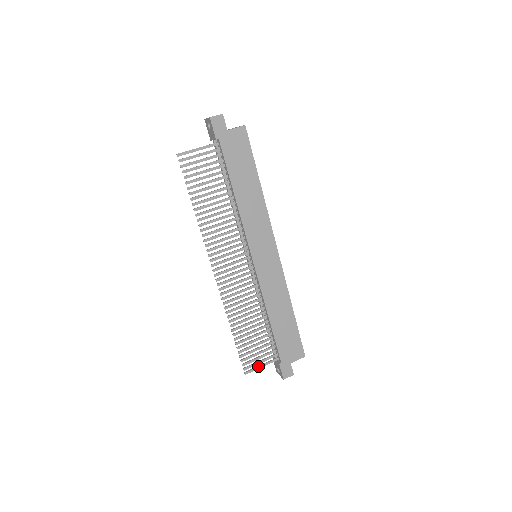
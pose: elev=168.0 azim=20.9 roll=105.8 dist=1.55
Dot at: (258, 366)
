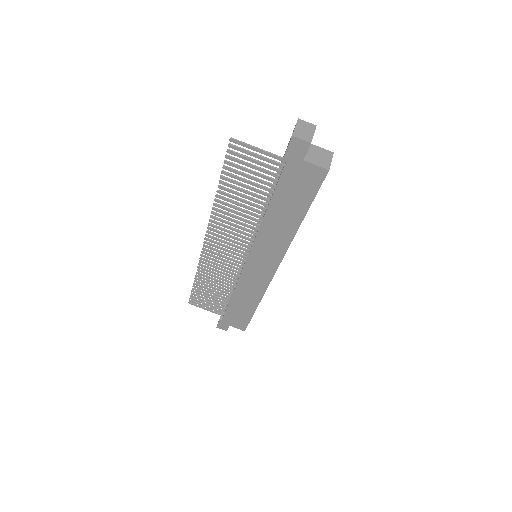
Dot at: (203, 307)
